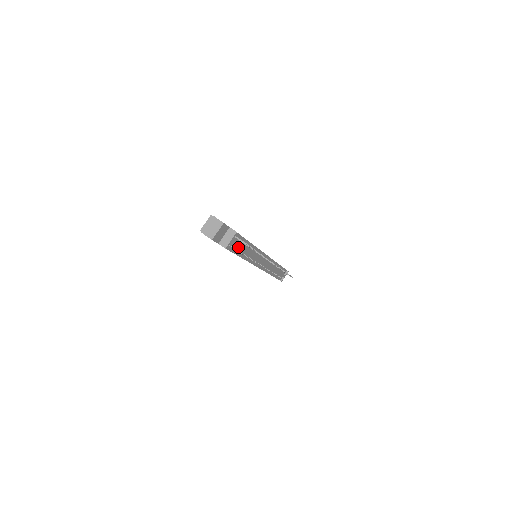
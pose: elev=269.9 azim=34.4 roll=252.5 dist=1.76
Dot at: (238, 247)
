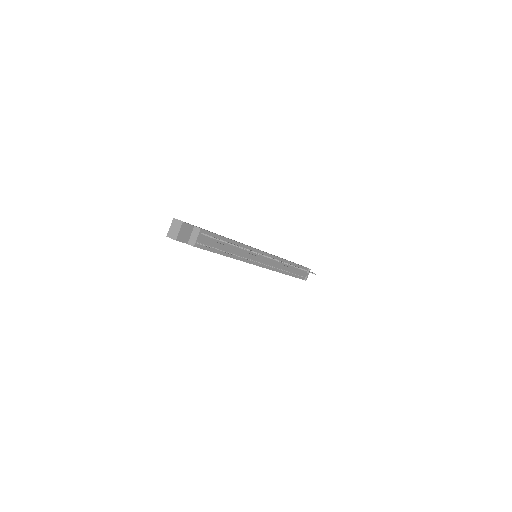
Dot at: (213, 244)
